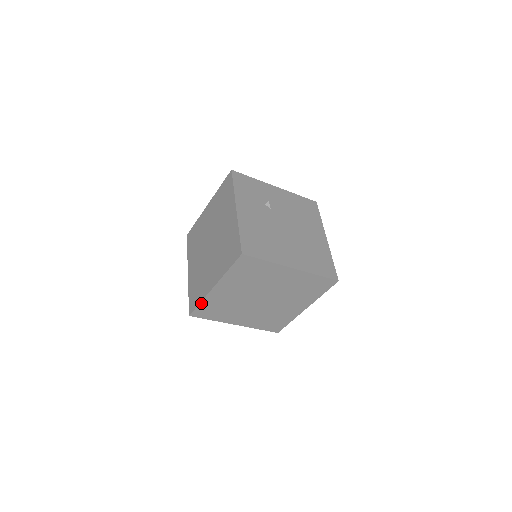
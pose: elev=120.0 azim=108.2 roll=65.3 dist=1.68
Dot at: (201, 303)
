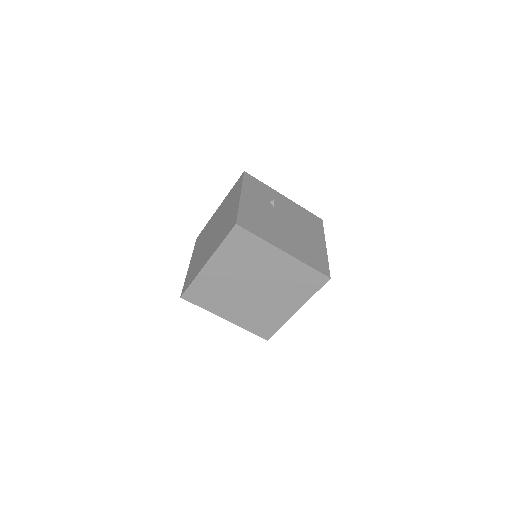
Dot at: (193, 282)
